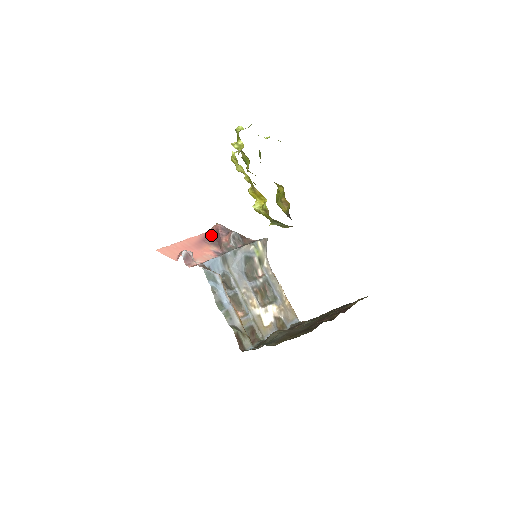
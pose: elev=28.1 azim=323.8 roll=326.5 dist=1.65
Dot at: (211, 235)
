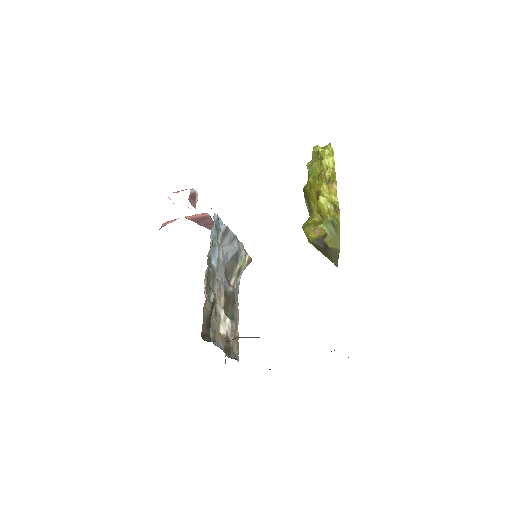
Dot at: (188, 219)
